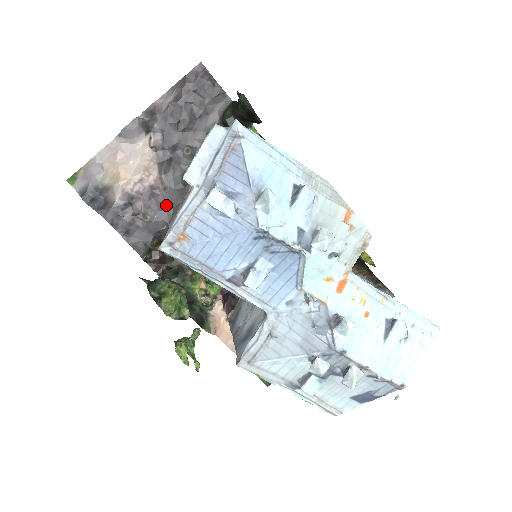
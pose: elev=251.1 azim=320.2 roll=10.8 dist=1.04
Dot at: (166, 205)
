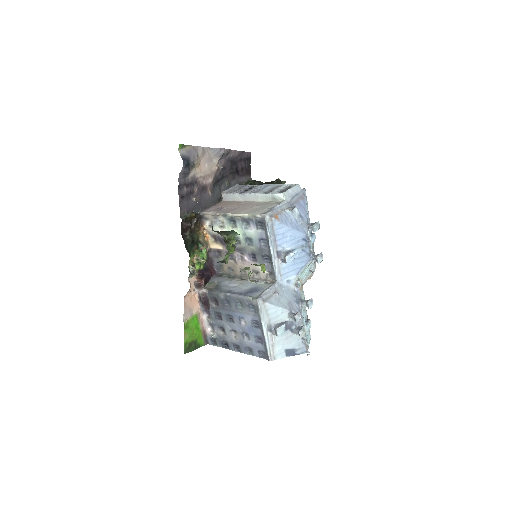
Dot at: (206, 200)
